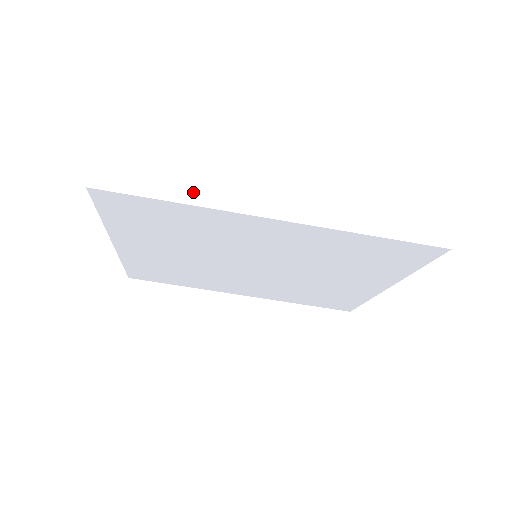
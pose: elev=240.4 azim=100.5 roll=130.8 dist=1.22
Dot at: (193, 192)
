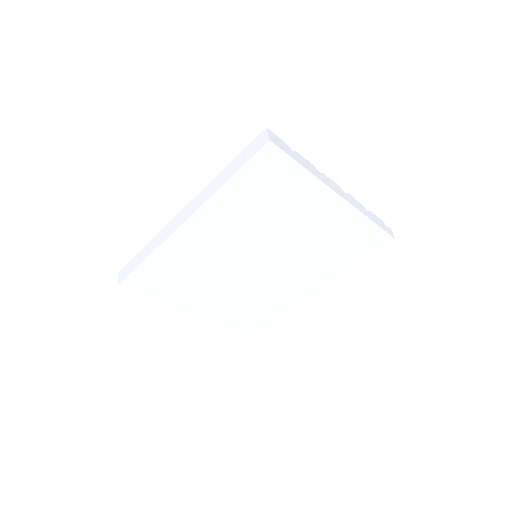
Dot at: (151, 247)
